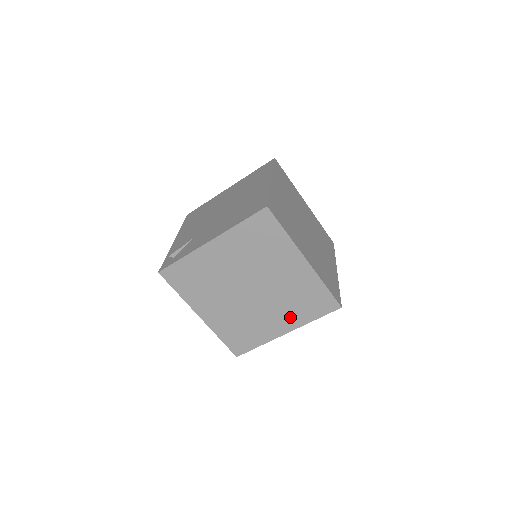
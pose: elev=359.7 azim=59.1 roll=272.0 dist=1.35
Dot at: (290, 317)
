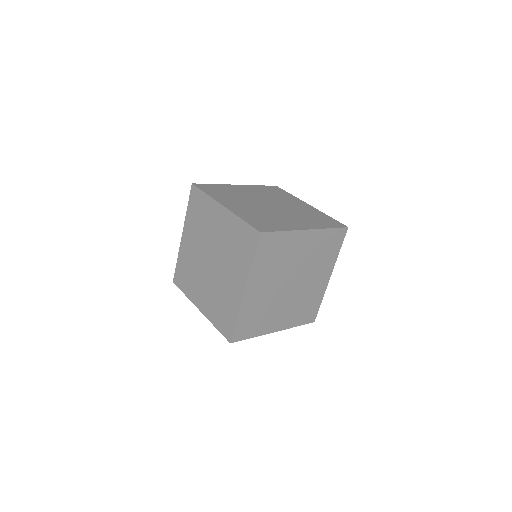
Dot at: (239, 270)
